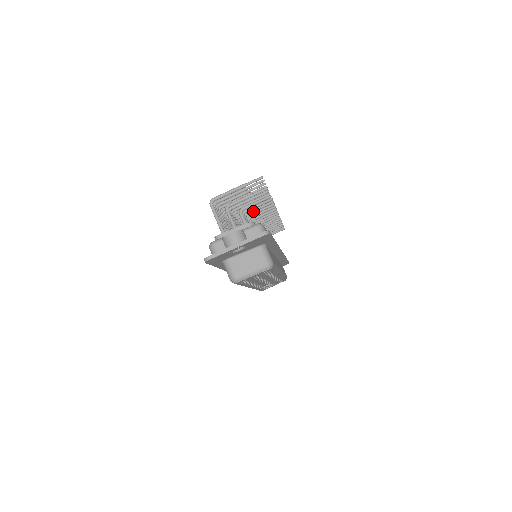
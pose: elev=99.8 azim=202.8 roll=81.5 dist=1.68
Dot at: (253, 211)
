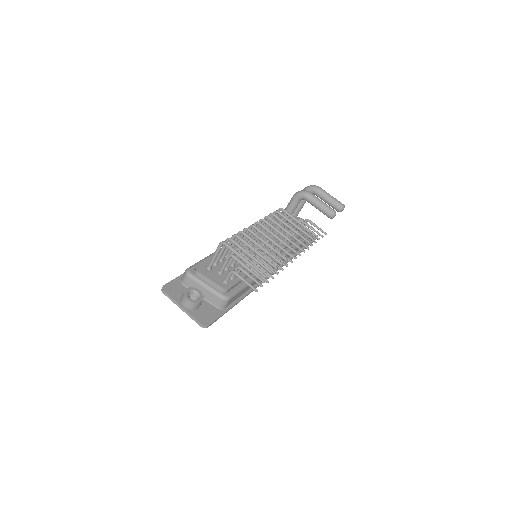
Dot at: occluded
